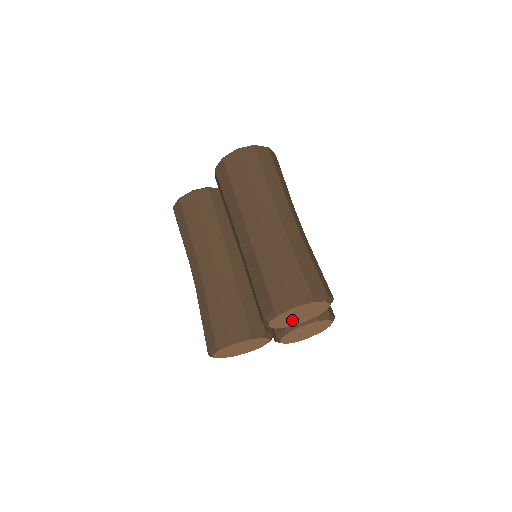
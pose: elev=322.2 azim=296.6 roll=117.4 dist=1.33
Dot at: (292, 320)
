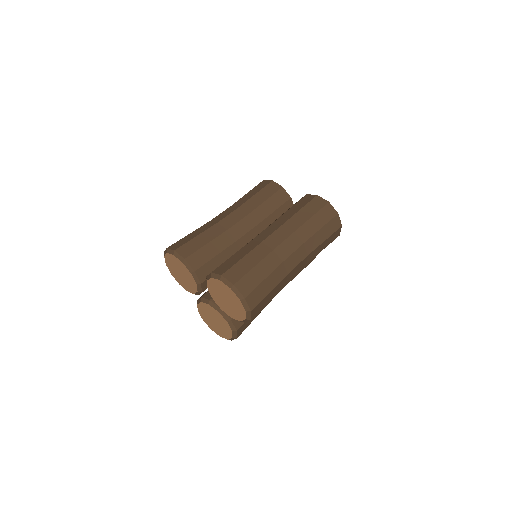
Dot at: (220, 297)
